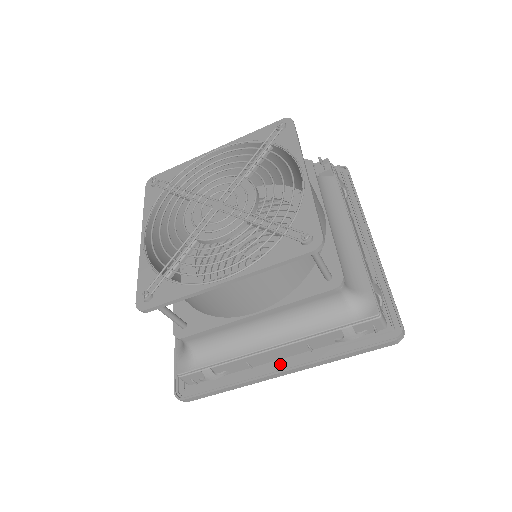
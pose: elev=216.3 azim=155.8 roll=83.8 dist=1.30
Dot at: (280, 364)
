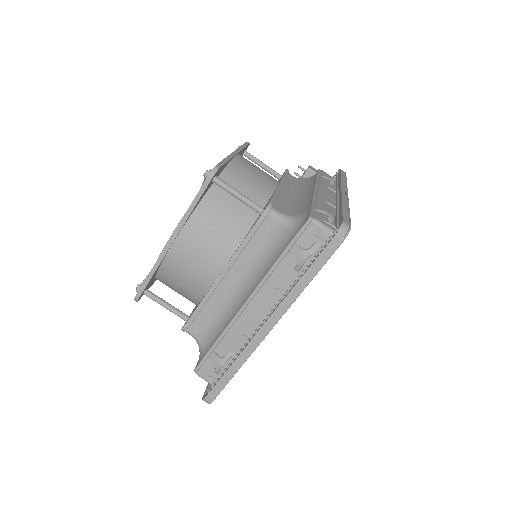
Dot at: occluded
